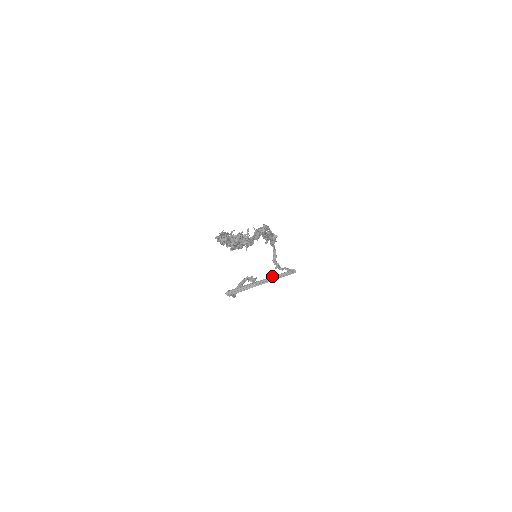
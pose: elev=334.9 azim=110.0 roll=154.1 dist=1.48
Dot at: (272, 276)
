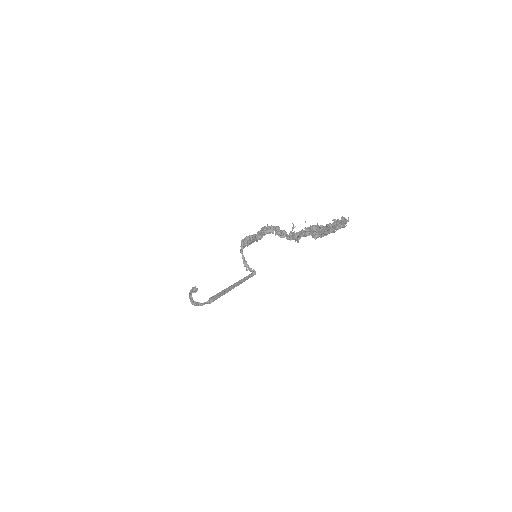
Dot at: (241, 279)
